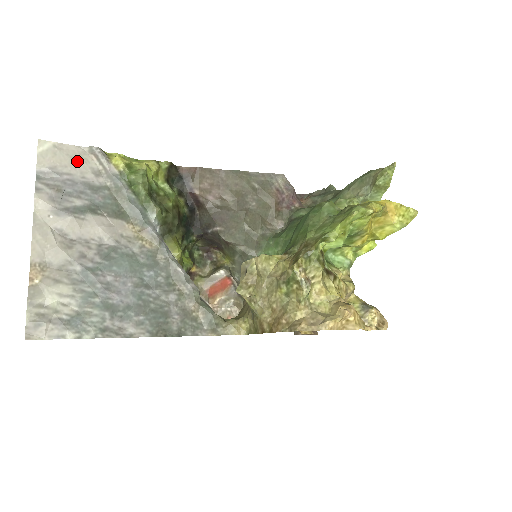
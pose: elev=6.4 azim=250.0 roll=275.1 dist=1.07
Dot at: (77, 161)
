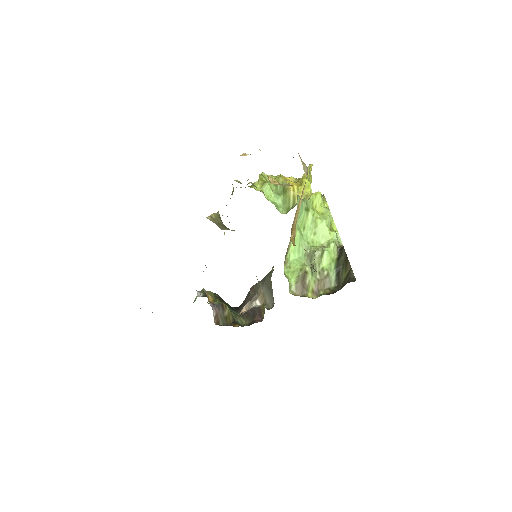
Dot at: occluded
